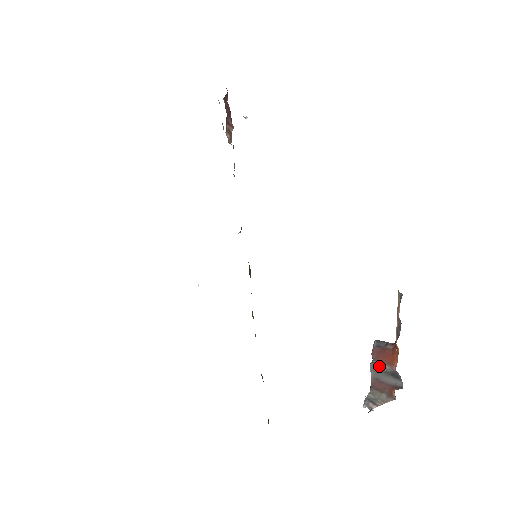
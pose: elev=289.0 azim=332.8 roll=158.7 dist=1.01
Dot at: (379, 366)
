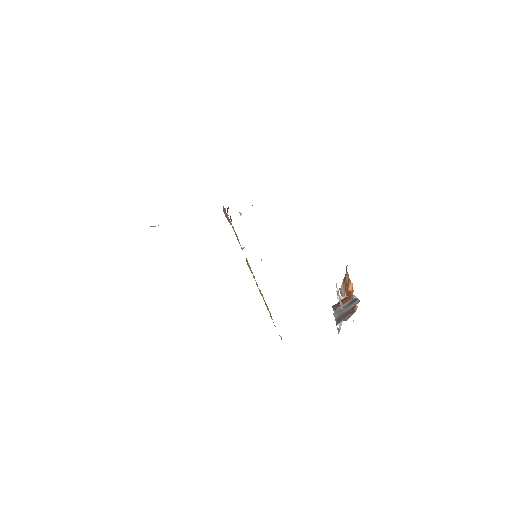
Dot at: (340, 308)
